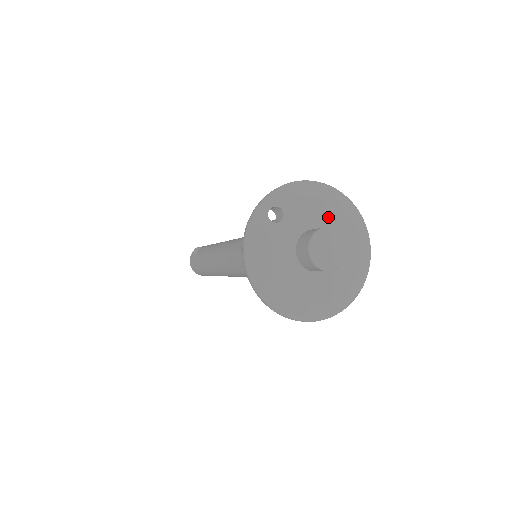
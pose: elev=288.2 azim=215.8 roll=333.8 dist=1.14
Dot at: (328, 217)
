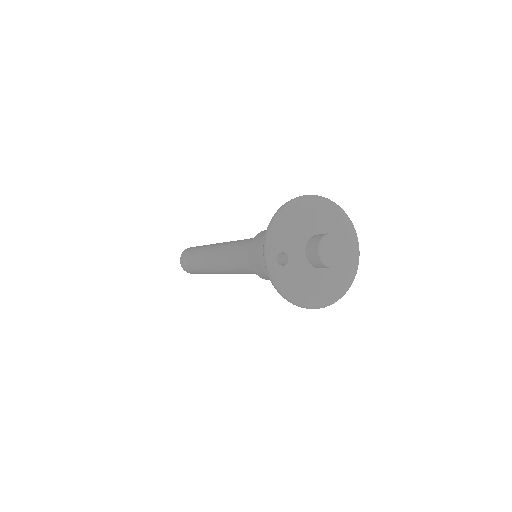
Dot at: (308, 224)
